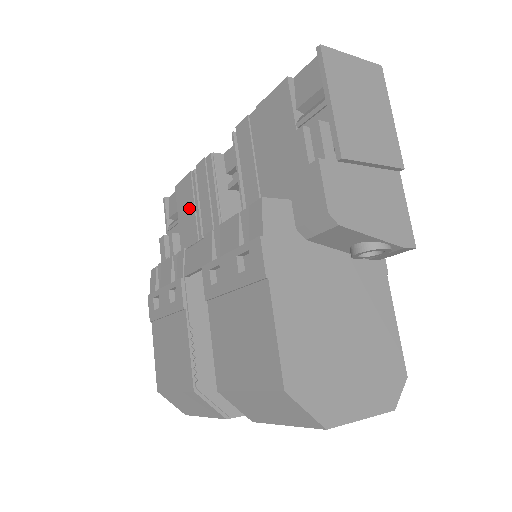
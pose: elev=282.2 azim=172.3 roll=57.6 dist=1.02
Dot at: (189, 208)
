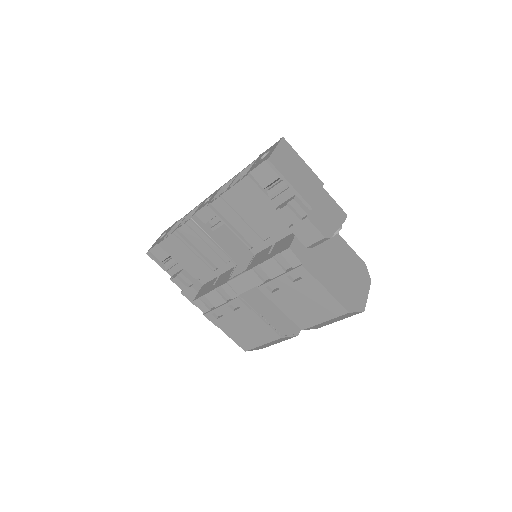
Dot at: (186, 253)
